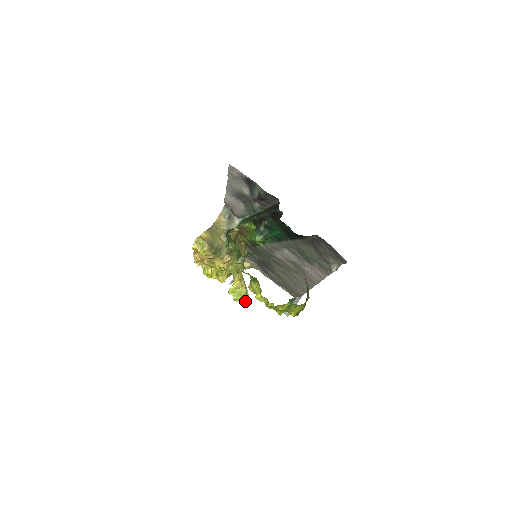
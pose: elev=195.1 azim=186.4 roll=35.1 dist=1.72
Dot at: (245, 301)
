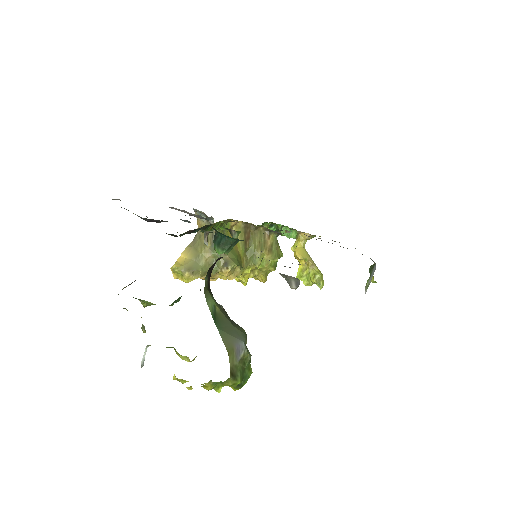
Dot at: (318, 284)
